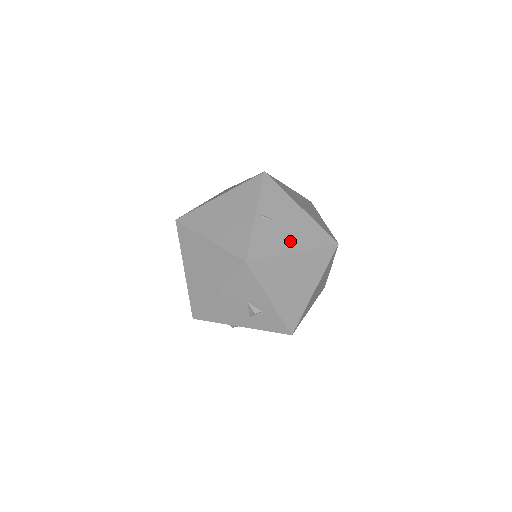
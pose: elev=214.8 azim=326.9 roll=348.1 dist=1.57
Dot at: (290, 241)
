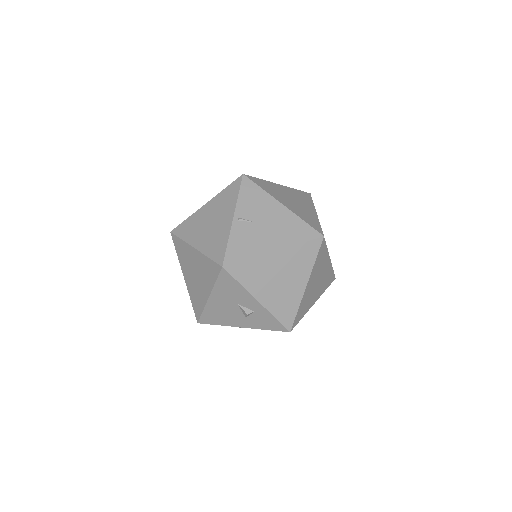
Dot at: (270, 240)
